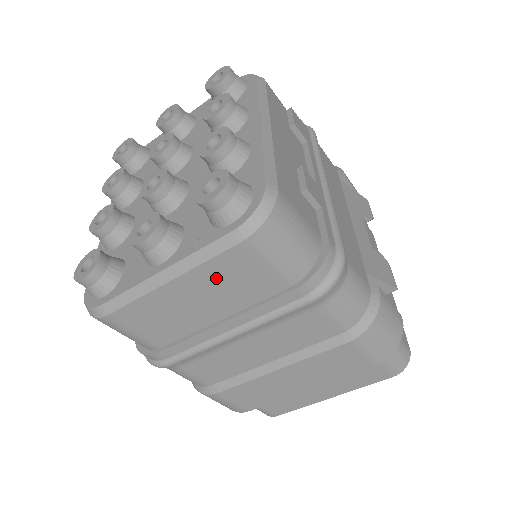
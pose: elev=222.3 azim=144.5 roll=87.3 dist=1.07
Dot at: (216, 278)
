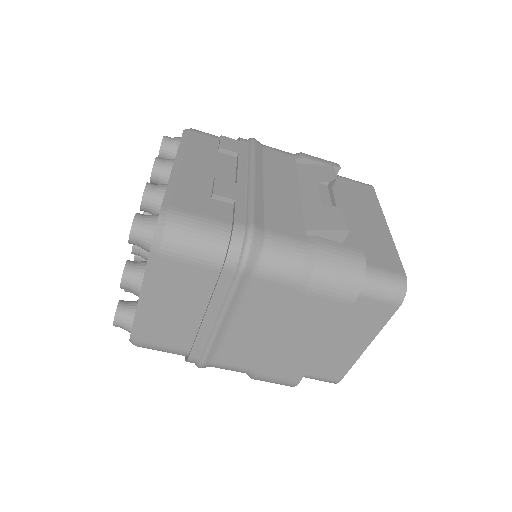
Dot at: (170, 286)
